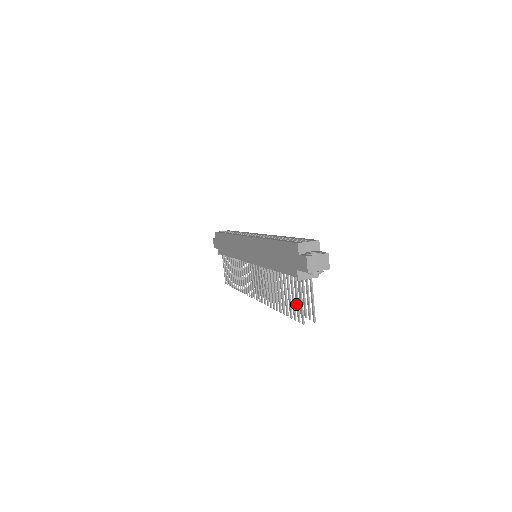
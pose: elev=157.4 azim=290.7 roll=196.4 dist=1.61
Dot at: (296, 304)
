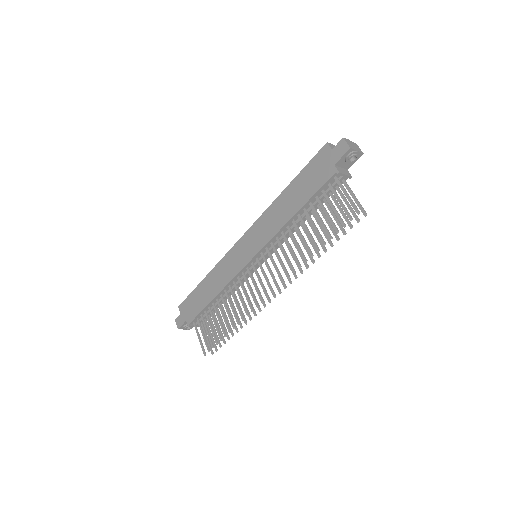
Dot at: (341, 206)
